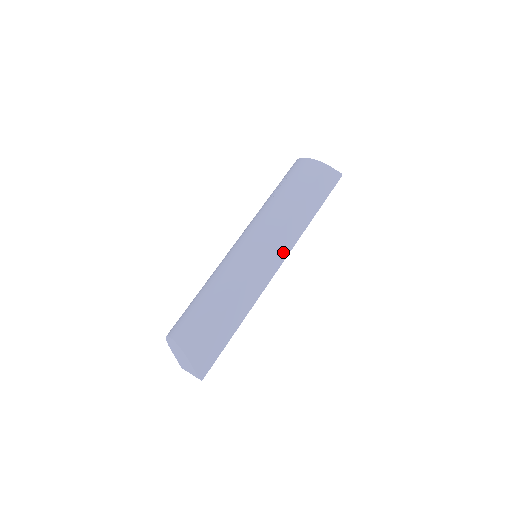
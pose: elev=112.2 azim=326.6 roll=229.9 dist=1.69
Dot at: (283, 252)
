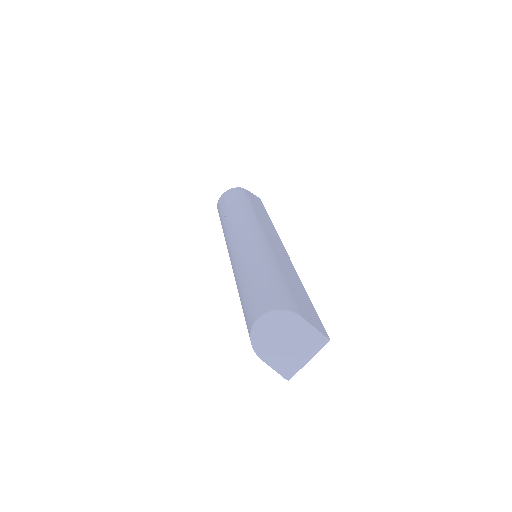
Dot at: (276, 238)
